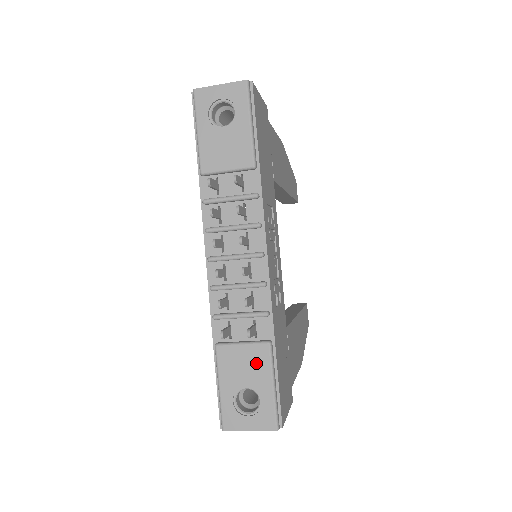
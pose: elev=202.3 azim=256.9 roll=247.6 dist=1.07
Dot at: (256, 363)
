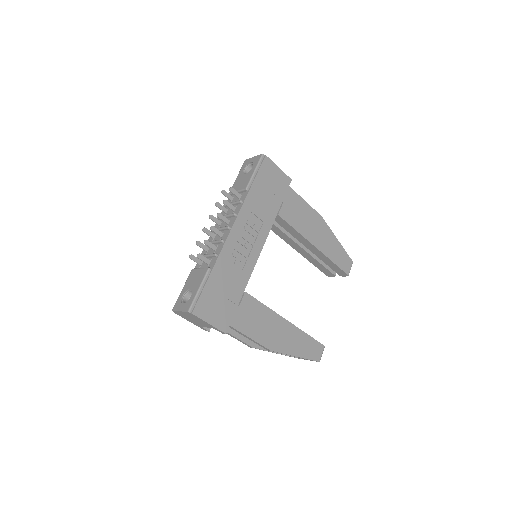
Dot at: (199, 277)
